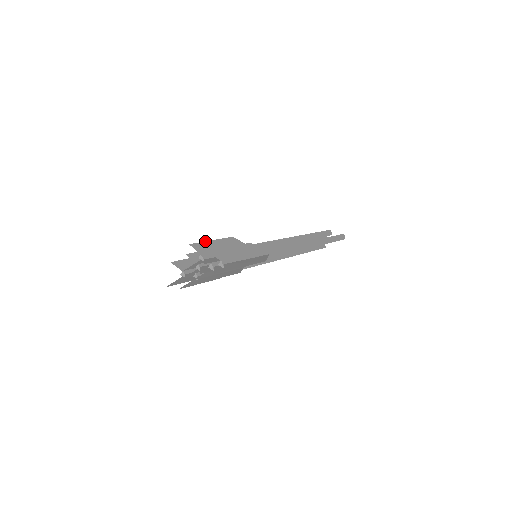
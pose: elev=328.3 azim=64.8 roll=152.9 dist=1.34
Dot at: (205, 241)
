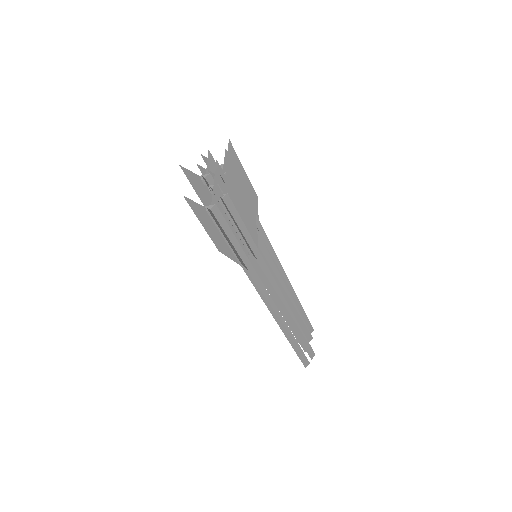
Dot at: (192, 186)
